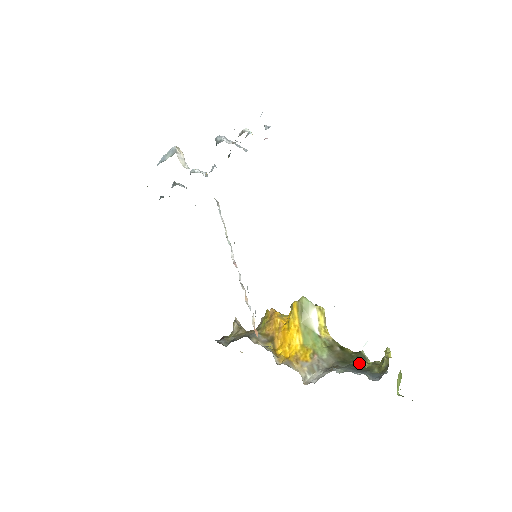
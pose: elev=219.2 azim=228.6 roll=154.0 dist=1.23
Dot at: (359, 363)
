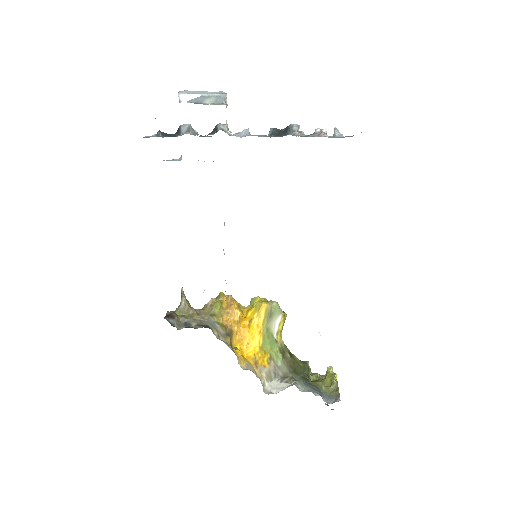
Dot at: (307, 375)
